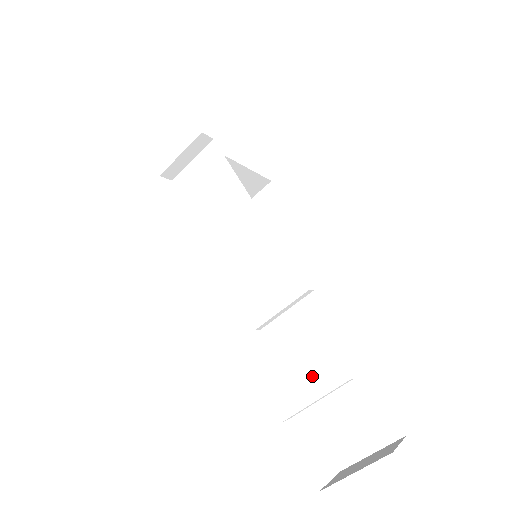
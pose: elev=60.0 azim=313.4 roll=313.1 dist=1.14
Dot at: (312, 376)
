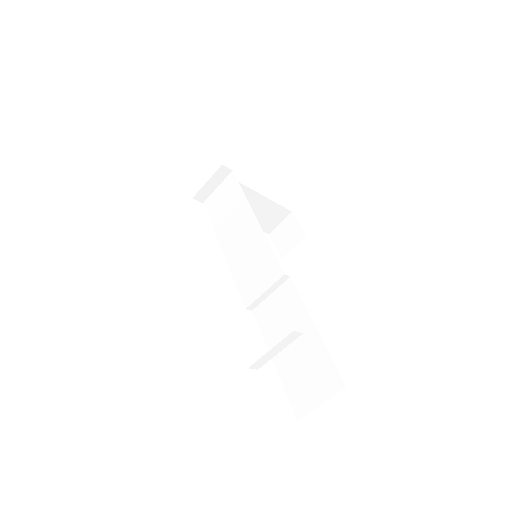
Dot at: occluded
